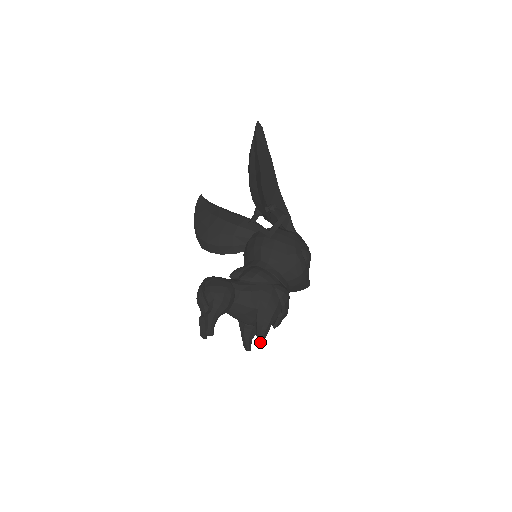
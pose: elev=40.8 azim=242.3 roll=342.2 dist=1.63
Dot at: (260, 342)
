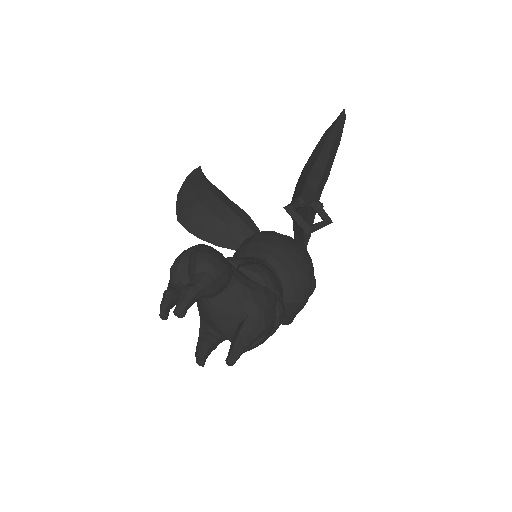
Dot at: (233, 358)
